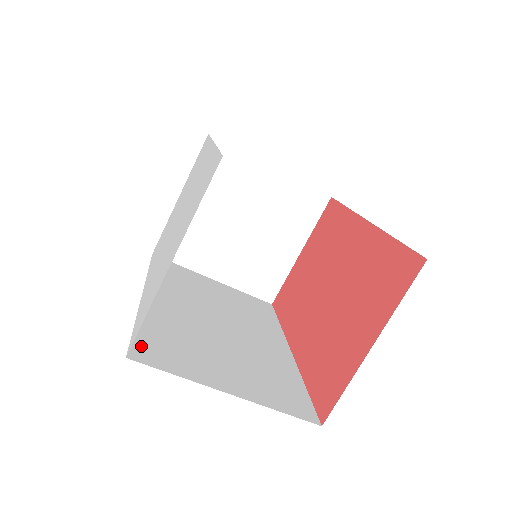
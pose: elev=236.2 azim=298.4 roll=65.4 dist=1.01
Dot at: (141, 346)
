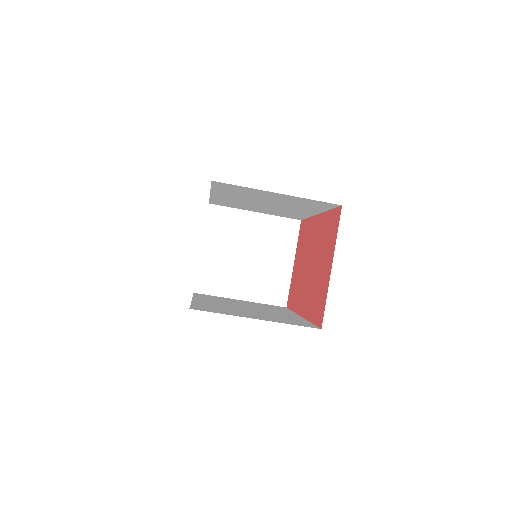
Dot at: (197, 308)
